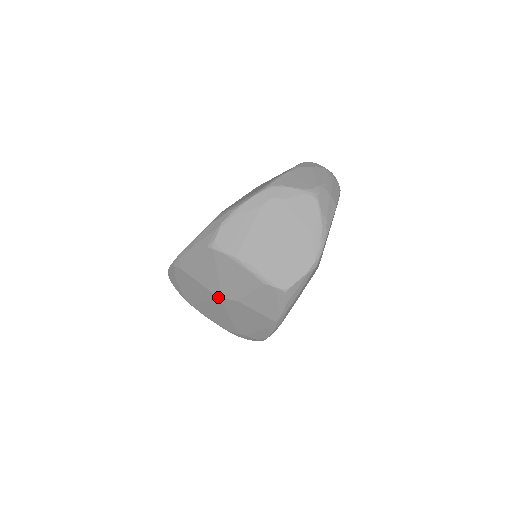
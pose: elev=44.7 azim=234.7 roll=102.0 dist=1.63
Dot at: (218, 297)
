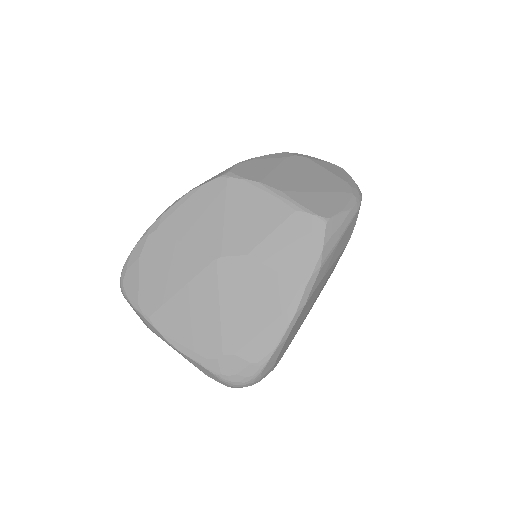
Dot at: (214, 258)
